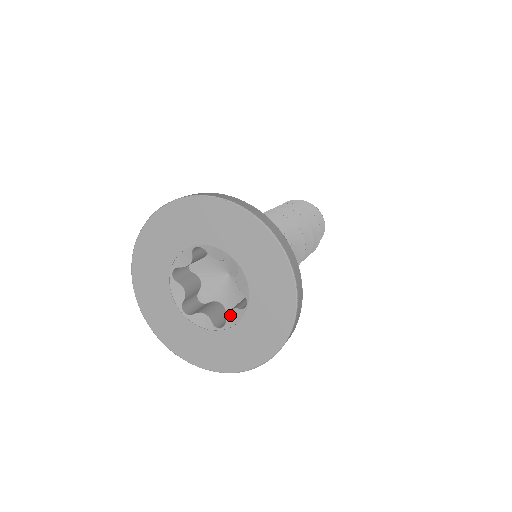
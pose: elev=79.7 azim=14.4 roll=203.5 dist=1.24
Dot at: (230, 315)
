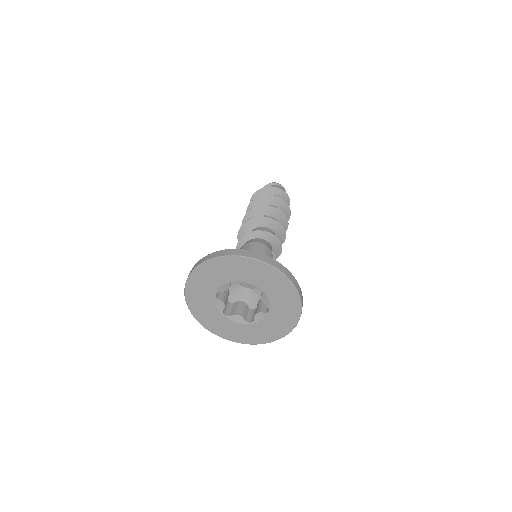
Dot at: (264, 302)
